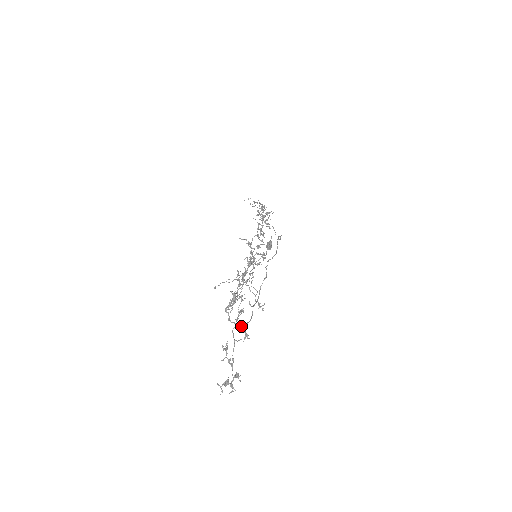
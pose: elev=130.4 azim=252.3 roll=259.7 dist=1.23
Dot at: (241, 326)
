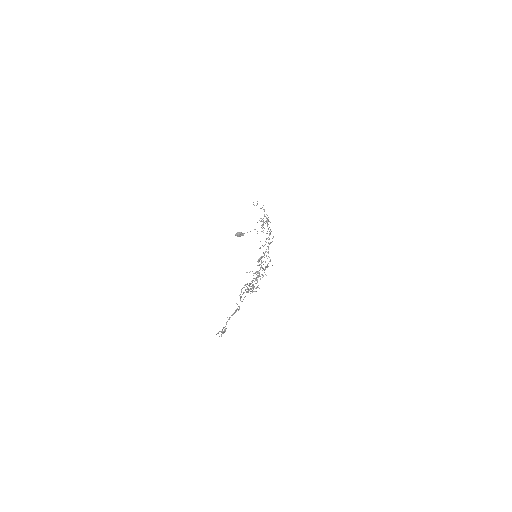
Dot at: occluded
